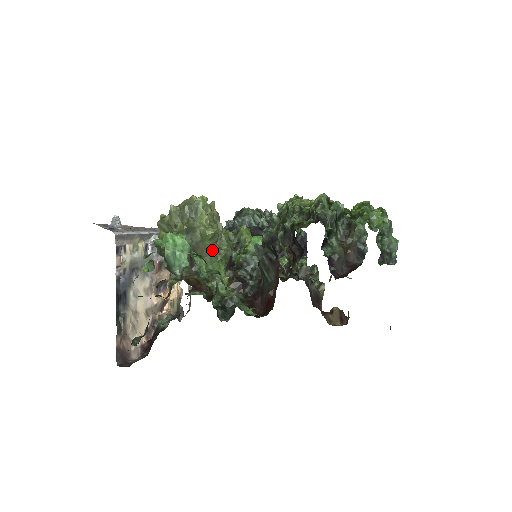
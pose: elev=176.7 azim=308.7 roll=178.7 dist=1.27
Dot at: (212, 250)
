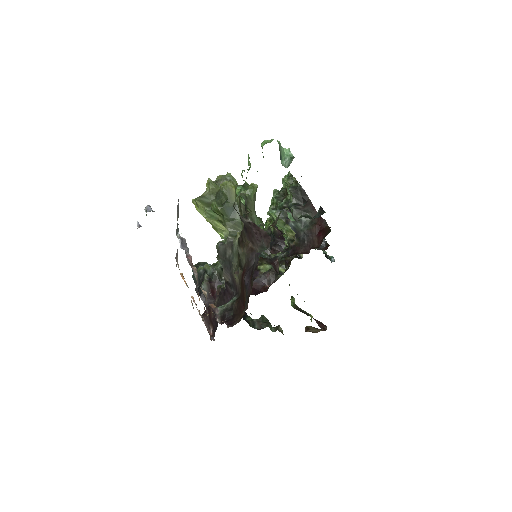
Dot at: (254, 210)
